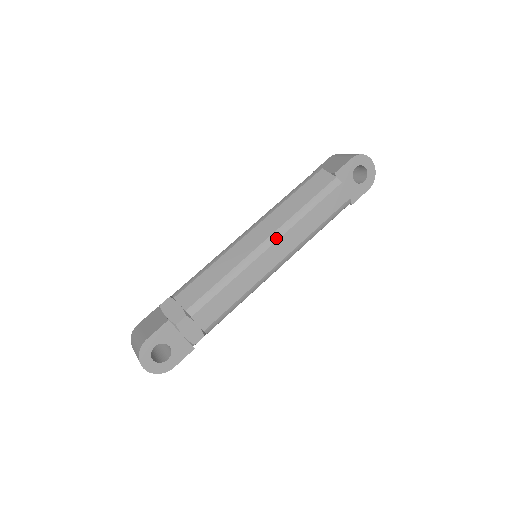
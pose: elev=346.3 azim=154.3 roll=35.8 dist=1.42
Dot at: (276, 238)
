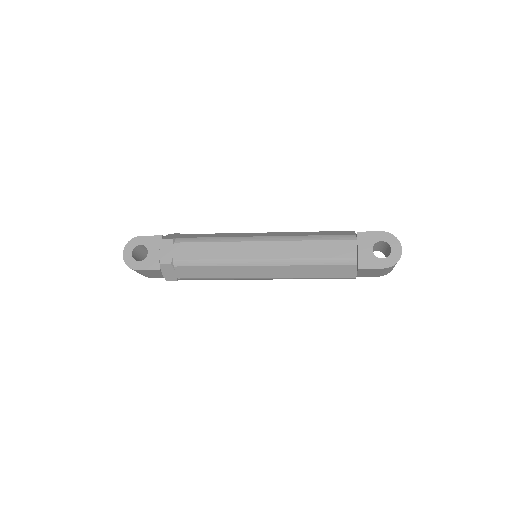
Dot at: (272, 239)
